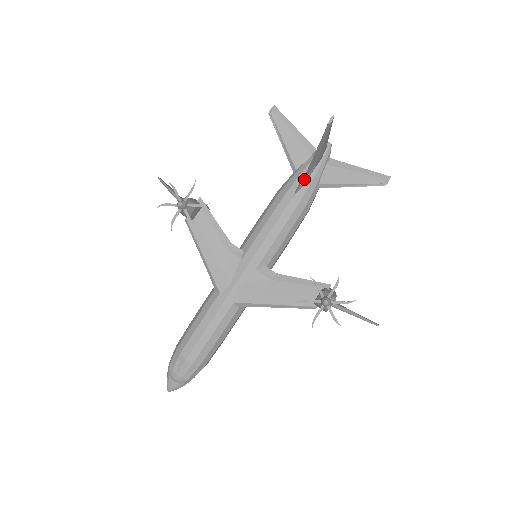
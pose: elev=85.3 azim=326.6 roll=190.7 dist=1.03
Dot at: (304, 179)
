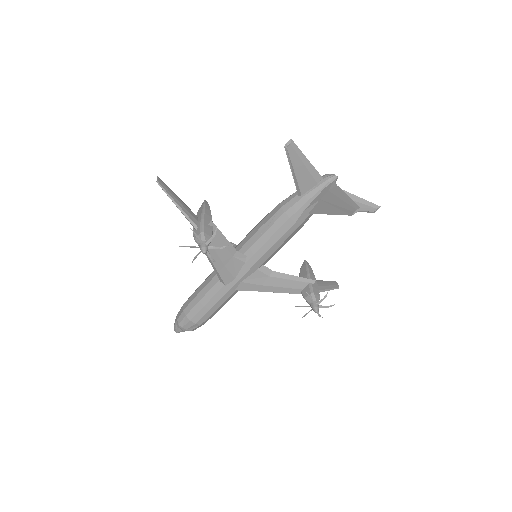
Dot at: (310, 211)
